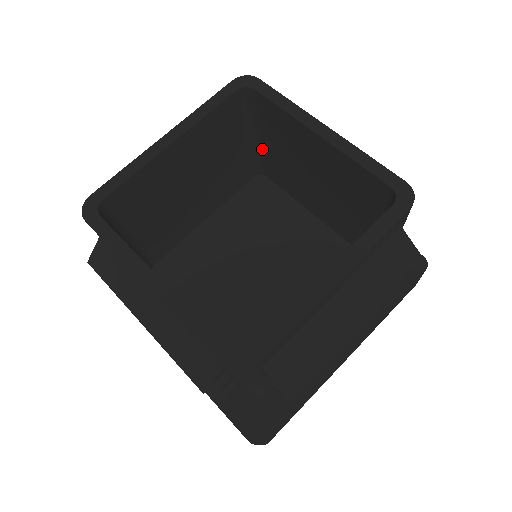
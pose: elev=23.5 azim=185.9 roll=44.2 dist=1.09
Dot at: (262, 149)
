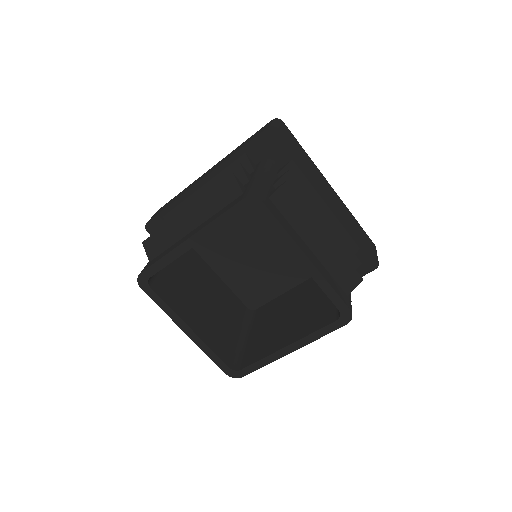
Dot at: occluded
